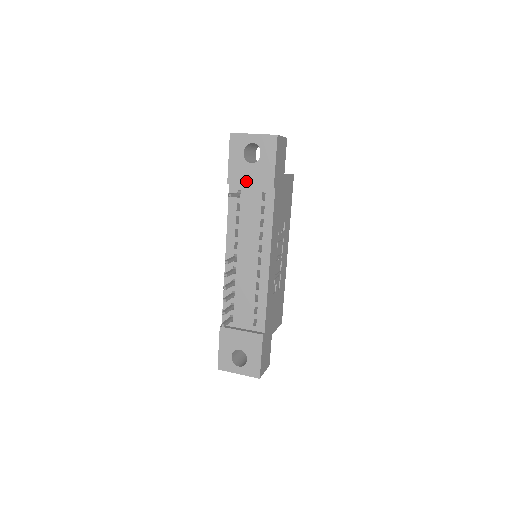
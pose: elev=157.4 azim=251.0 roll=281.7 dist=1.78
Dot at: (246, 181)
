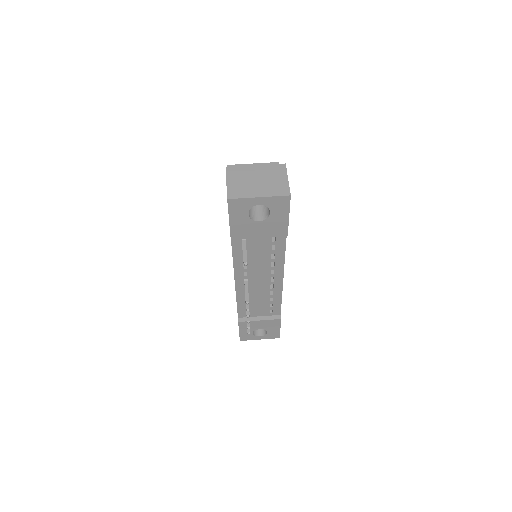
Dot at: (254, 235)
